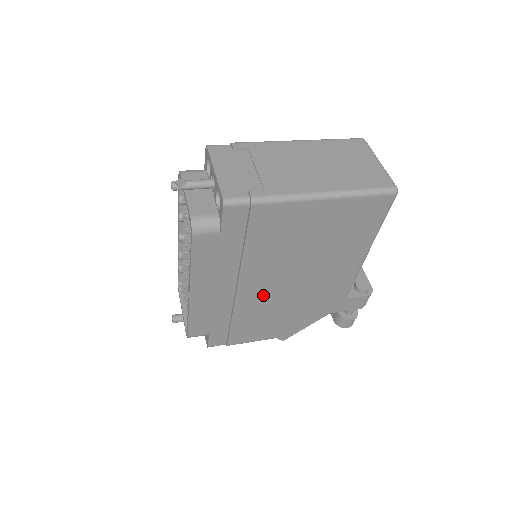
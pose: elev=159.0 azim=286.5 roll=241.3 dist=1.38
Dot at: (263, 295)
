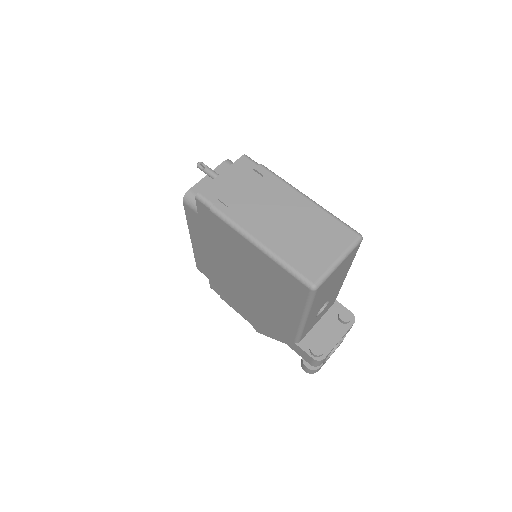
Dot at: (234, 282)
